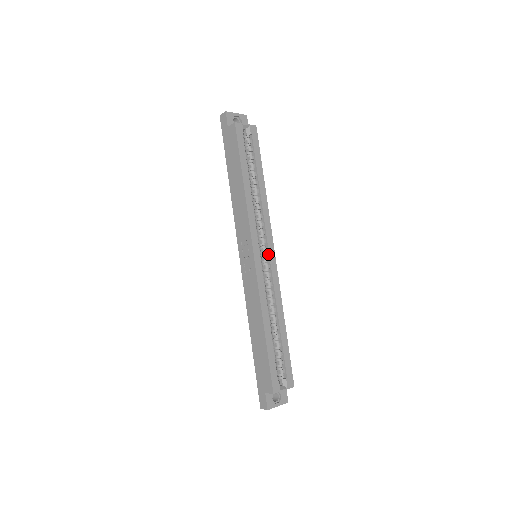
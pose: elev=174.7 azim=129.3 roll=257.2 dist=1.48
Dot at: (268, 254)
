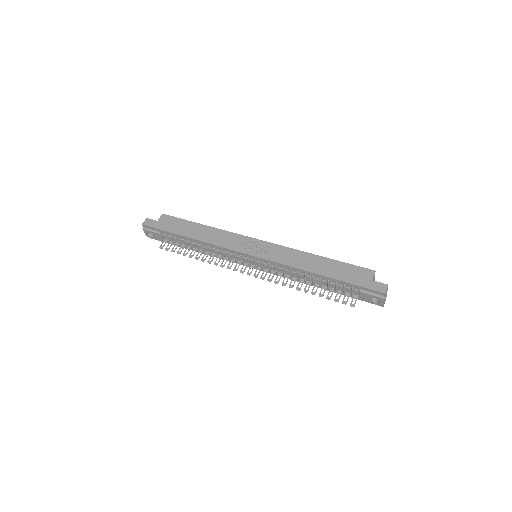
Dot at: occluded
